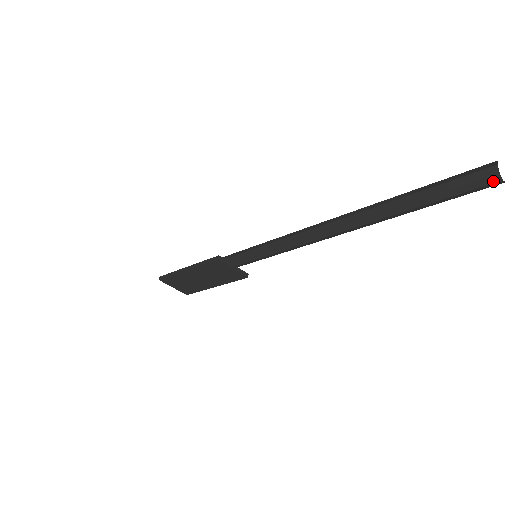
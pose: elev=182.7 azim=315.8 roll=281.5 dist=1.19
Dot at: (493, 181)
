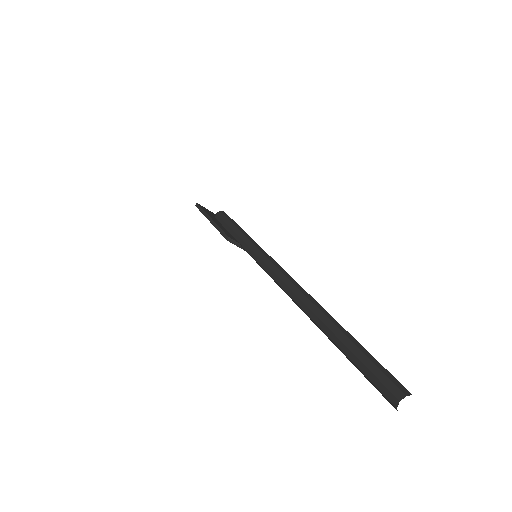
Dot at: (392, 405)
